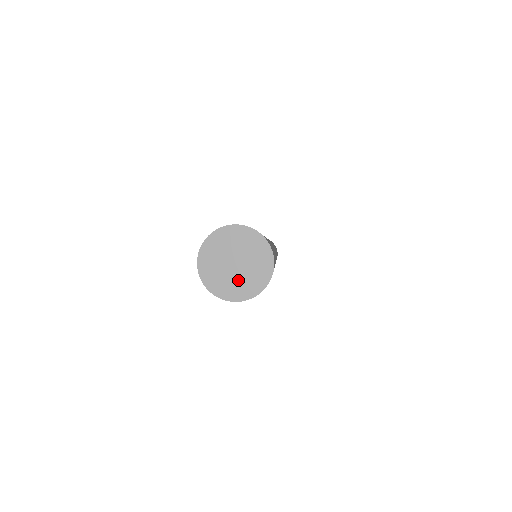
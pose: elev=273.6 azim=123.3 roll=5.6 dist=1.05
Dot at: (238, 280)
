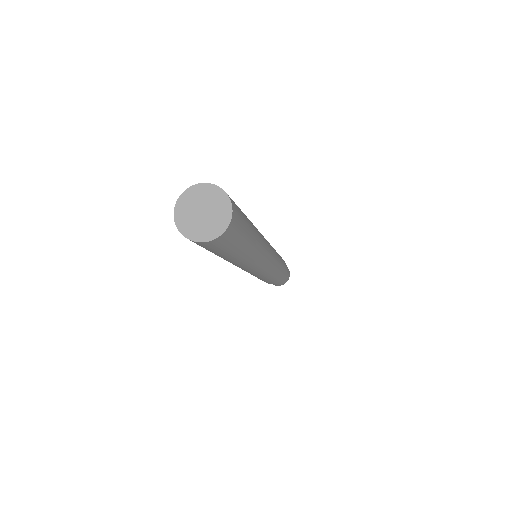
Dot at: (207, 224)
